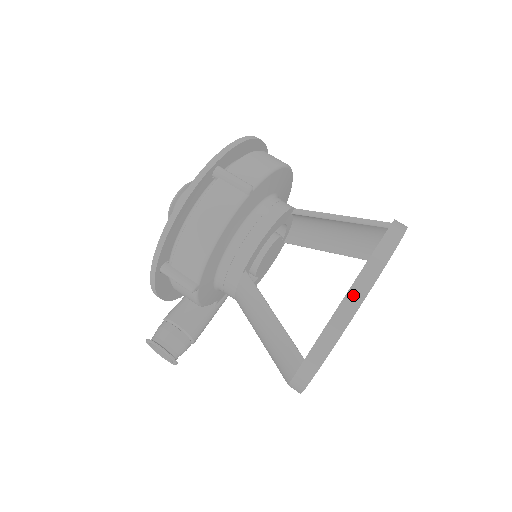
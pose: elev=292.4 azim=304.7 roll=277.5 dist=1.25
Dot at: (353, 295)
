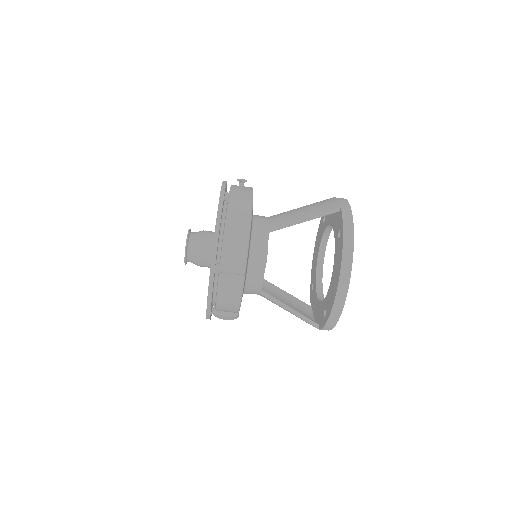
Dot at: (336, 308)
